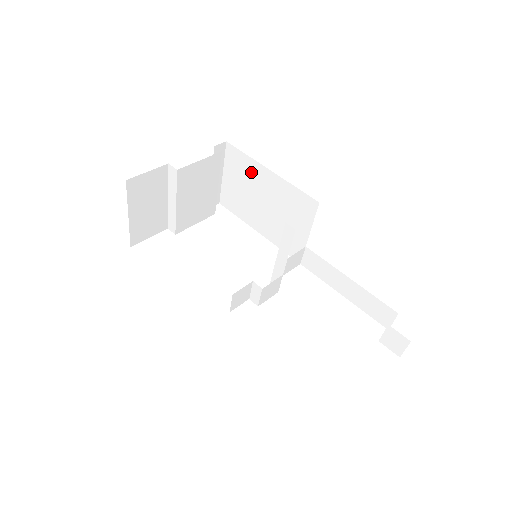
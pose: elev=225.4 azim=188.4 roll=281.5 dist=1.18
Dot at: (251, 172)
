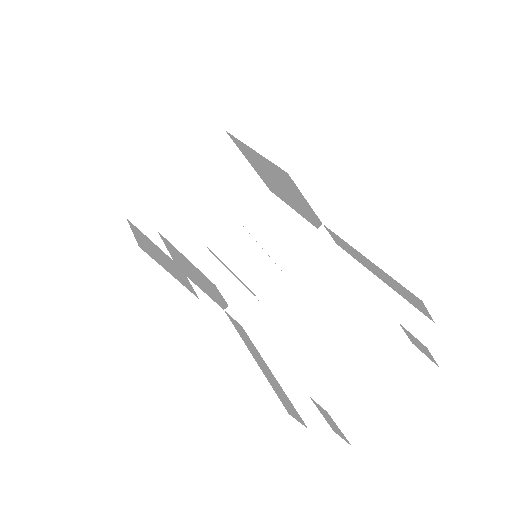
Dot at: (251, 155)
